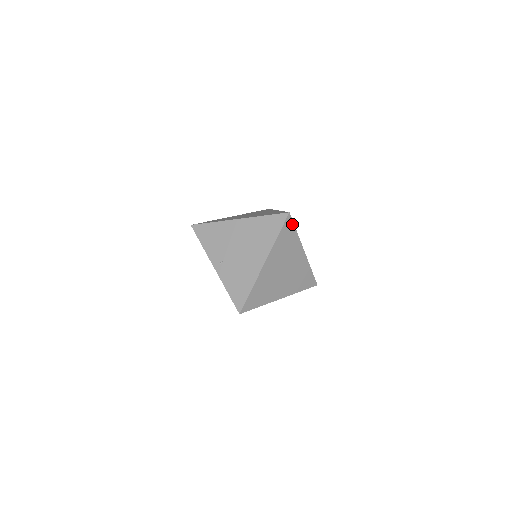
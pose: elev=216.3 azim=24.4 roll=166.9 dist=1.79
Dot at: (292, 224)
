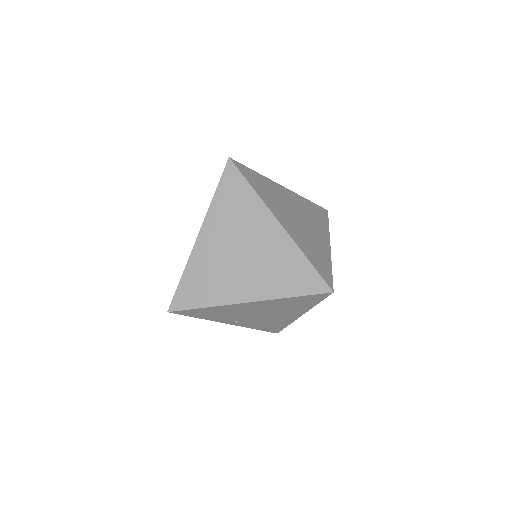
Dot at: (331, 281)
